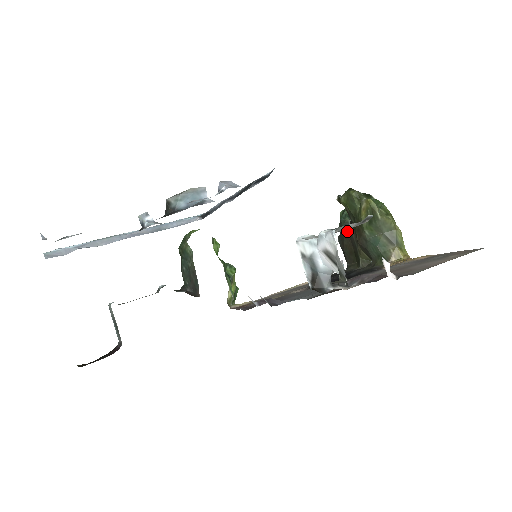
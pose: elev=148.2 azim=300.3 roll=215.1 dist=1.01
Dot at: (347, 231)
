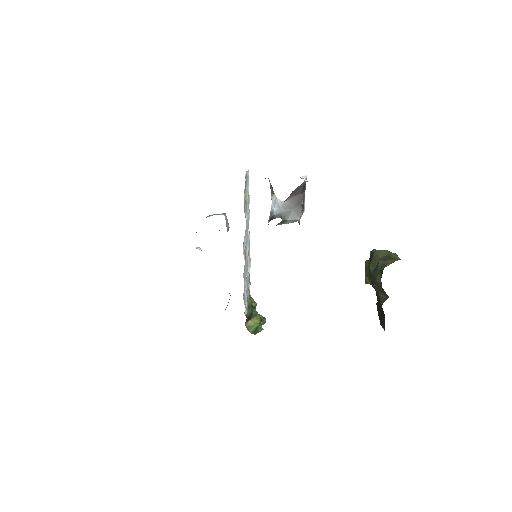
Dot at: (377, 302)
